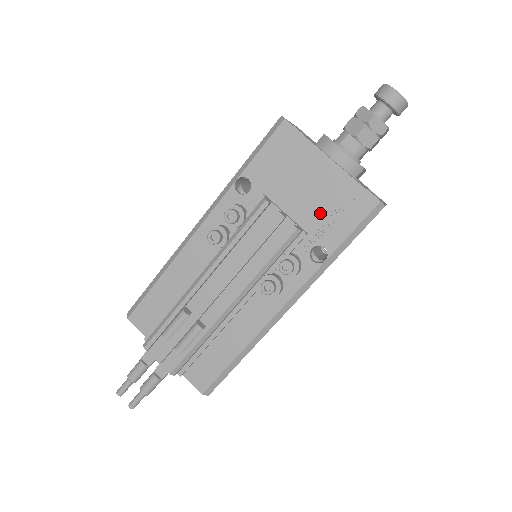
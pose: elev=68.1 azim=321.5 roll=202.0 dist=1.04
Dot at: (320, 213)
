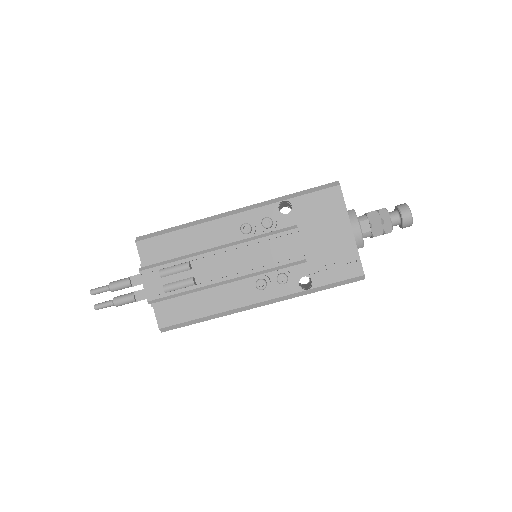
Dot at: (324, 258)
